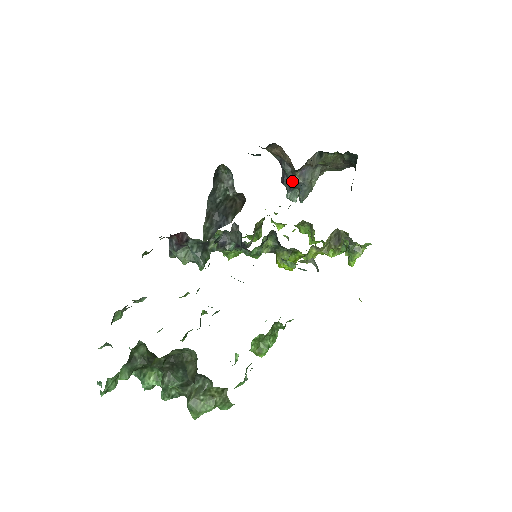
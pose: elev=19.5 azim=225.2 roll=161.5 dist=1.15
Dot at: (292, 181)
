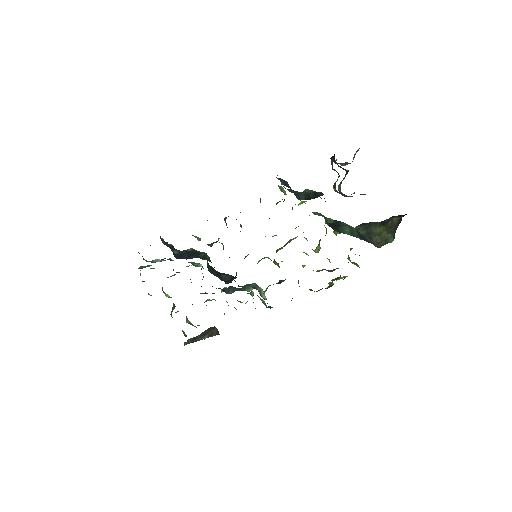
Dot at: (341, 167)
